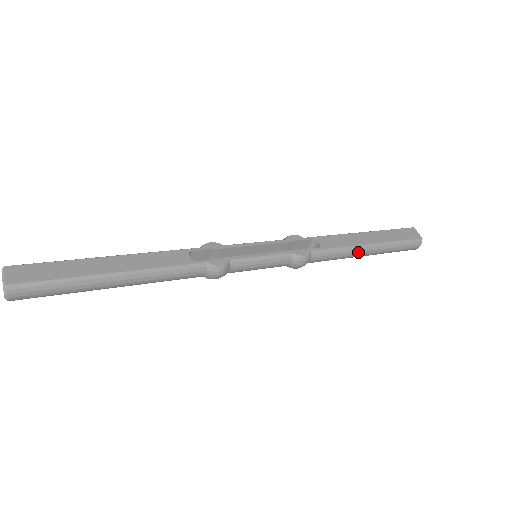
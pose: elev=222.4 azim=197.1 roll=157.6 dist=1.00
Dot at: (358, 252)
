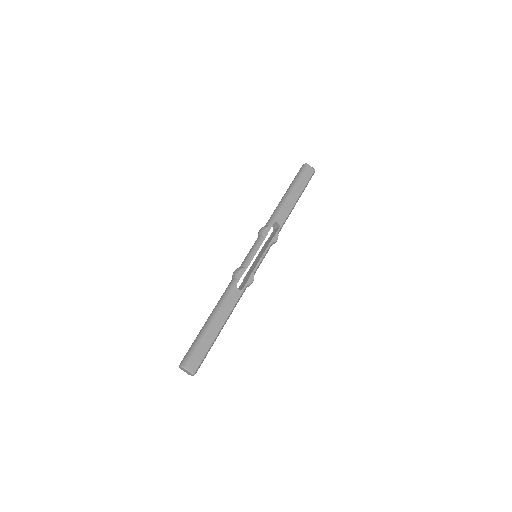
Dot at: occluded
